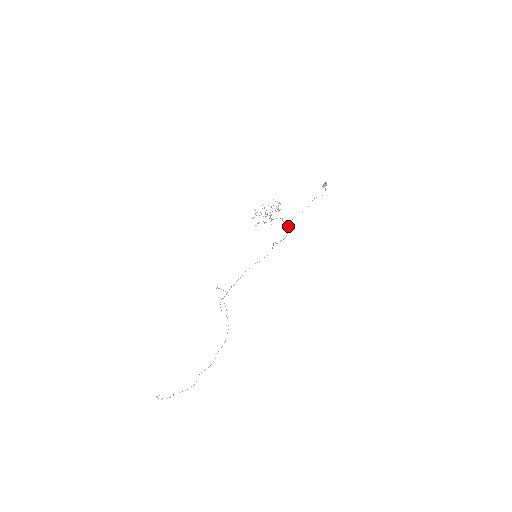
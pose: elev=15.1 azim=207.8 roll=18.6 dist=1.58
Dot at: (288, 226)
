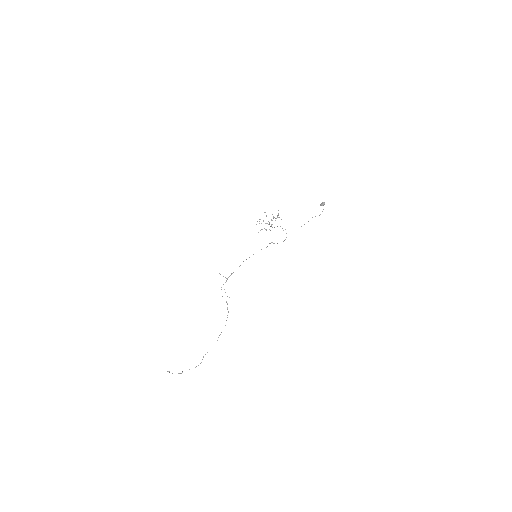
Dot at: occluded
